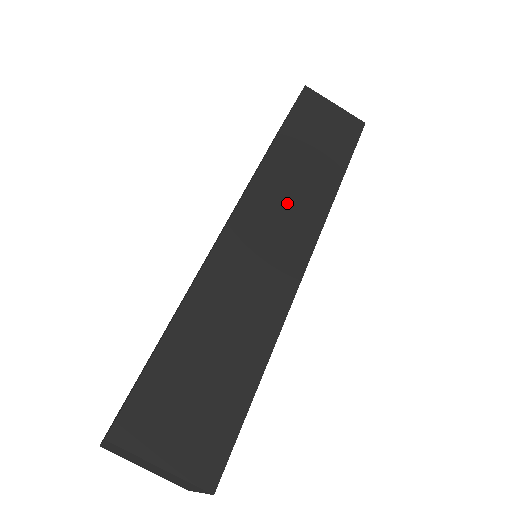
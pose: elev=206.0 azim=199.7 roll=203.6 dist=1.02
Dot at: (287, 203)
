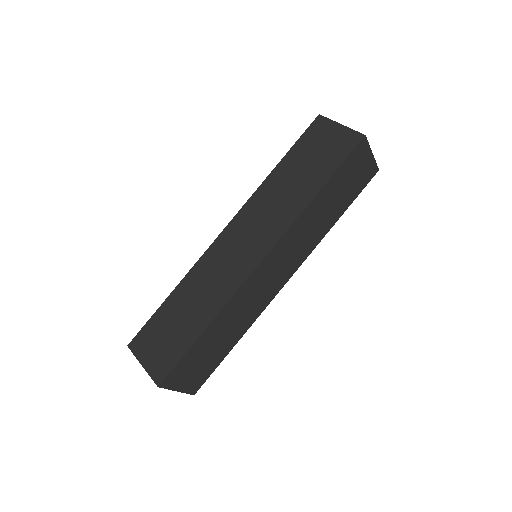
Dot at: (263, 218)
